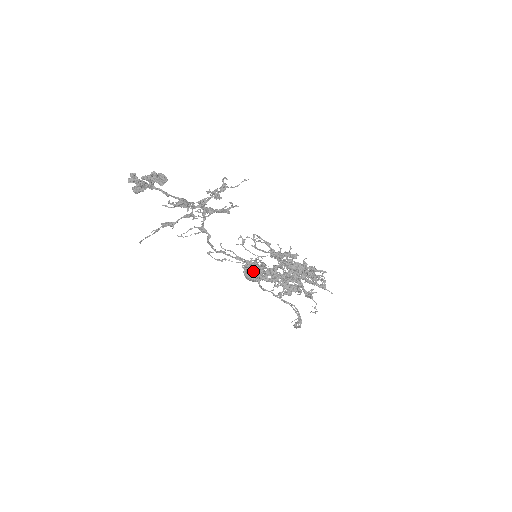
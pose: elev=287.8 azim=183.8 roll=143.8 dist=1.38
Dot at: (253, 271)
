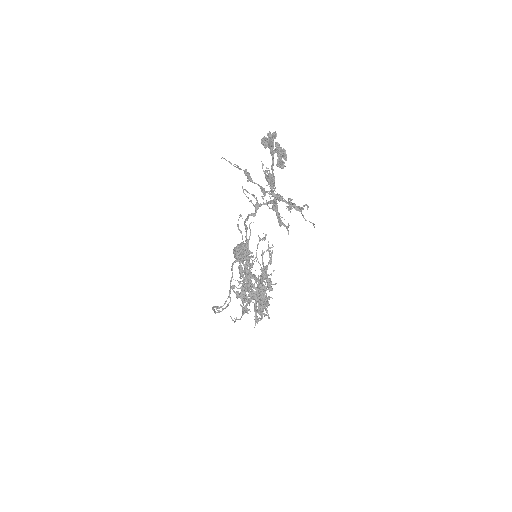
Dot at: occluded
